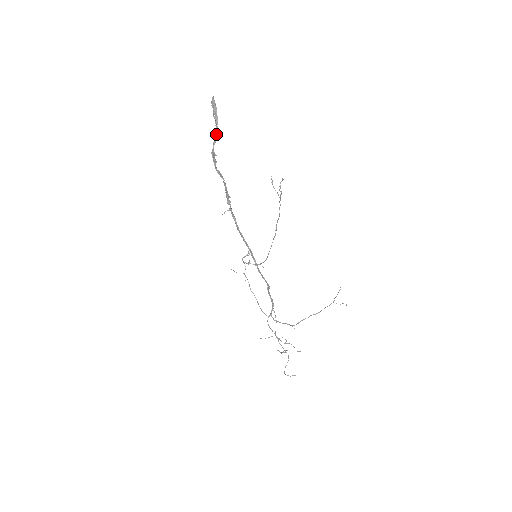
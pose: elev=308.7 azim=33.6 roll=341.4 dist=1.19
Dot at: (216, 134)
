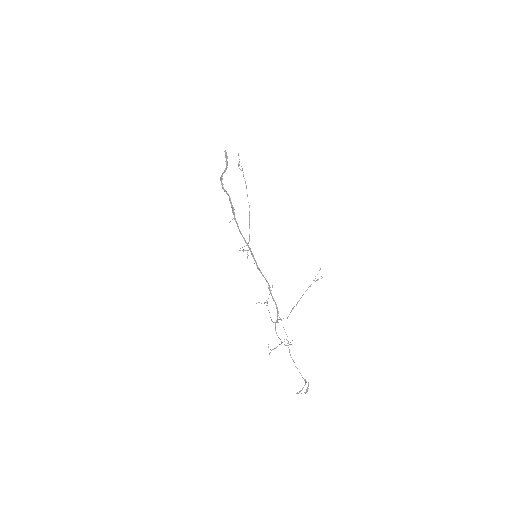
Dot at: (225, 170)
